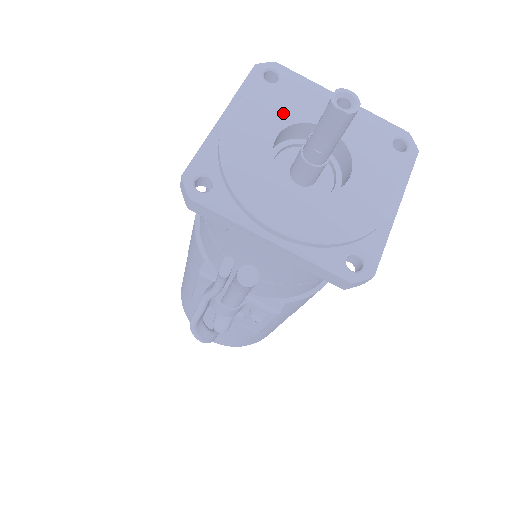
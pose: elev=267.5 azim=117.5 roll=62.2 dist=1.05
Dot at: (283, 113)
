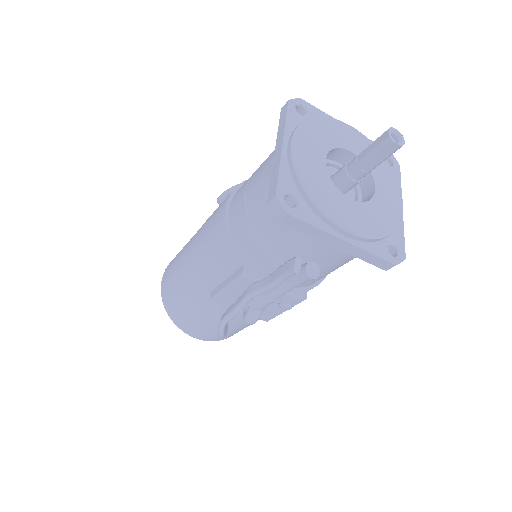
Dot at: (323, 141)
